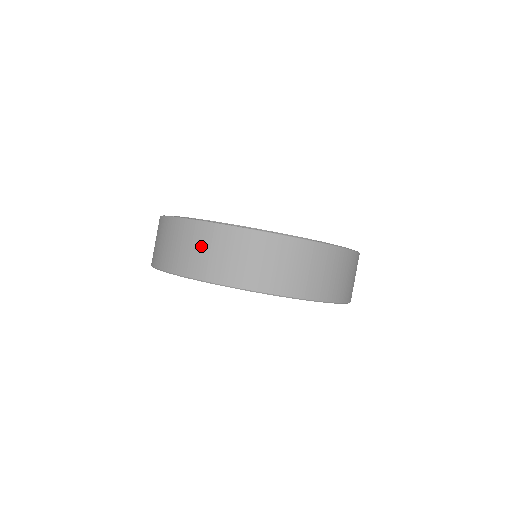
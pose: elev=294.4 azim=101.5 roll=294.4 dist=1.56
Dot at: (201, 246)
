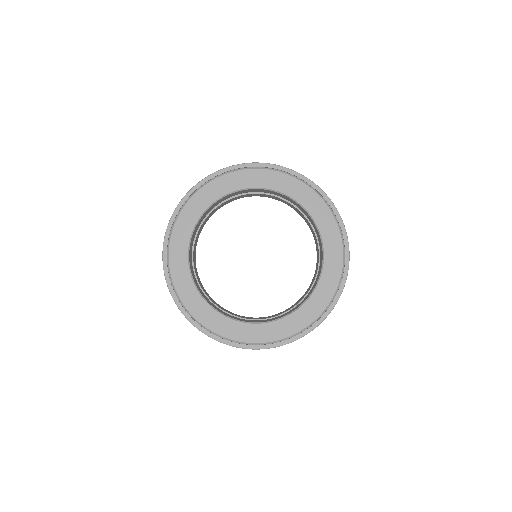
Dot at: occluded
